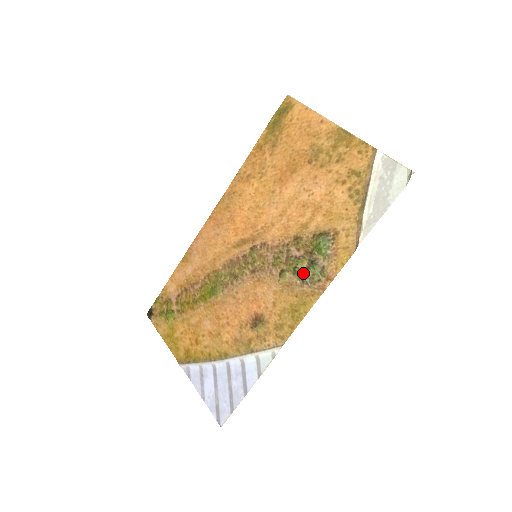
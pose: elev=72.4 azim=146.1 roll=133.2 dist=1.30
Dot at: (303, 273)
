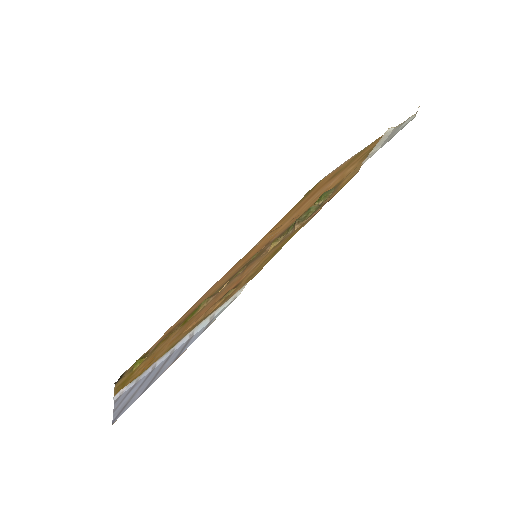
Dot at: occluded
